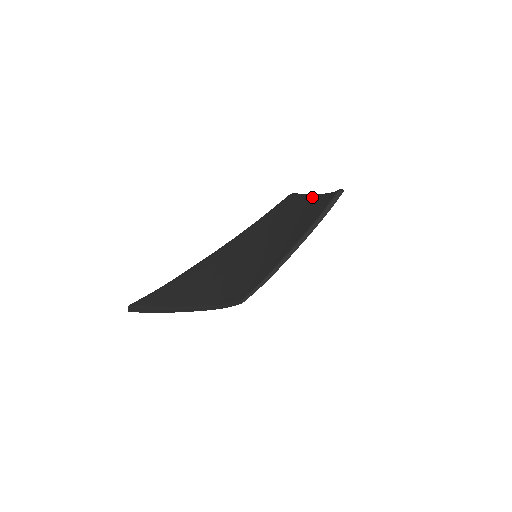
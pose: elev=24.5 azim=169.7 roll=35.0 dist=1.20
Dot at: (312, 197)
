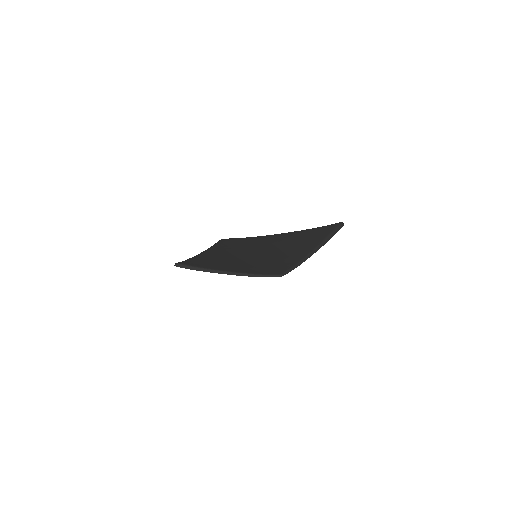
Dot at: (266, 236)
